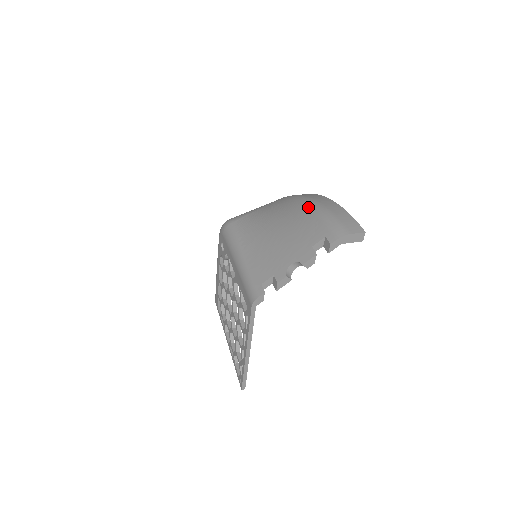
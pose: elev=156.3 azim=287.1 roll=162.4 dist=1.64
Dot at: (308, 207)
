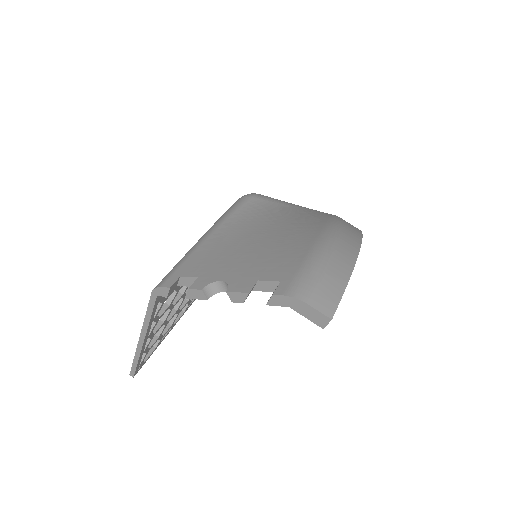
Dot at: (318, 236)
